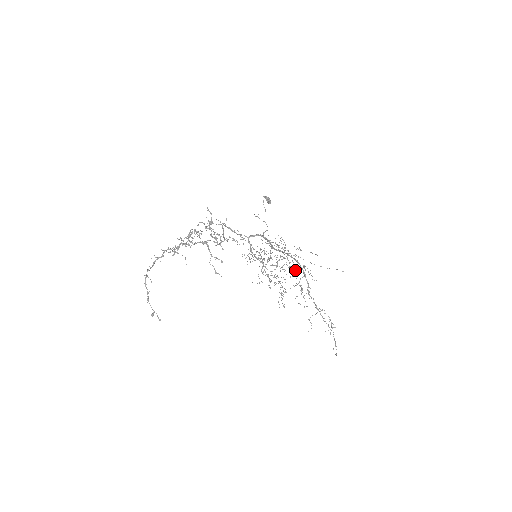
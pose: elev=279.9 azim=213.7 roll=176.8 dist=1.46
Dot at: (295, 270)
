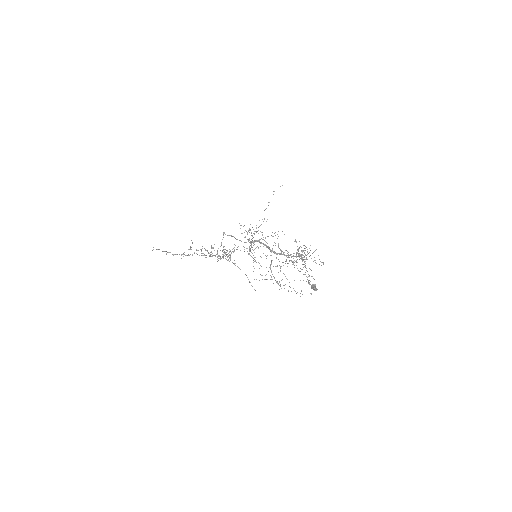
Dot at: occluded
